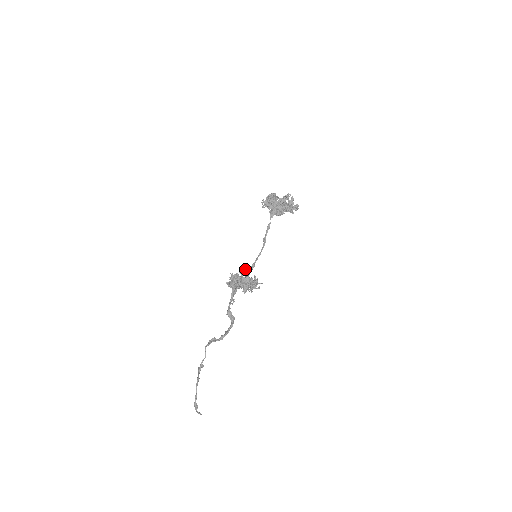
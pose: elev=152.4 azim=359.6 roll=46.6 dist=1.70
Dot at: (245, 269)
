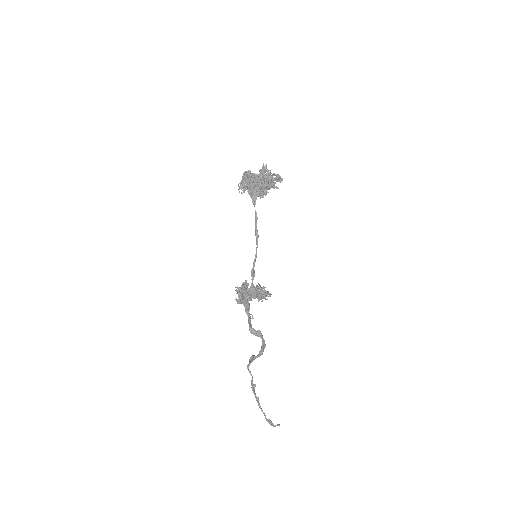
Dot at: (245, 280)
